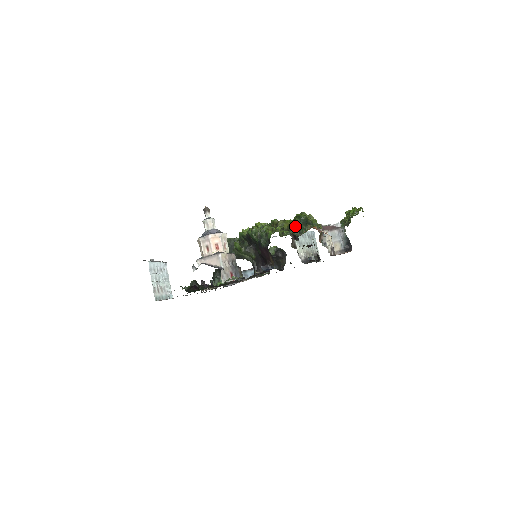
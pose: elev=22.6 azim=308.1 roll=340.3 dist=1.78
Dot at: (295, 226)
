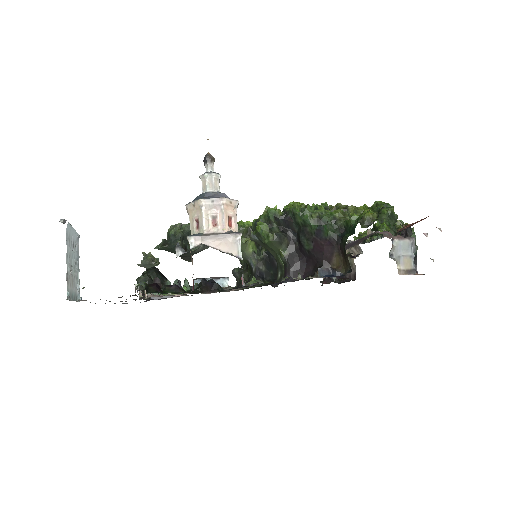
Dot at: (390, 216)
